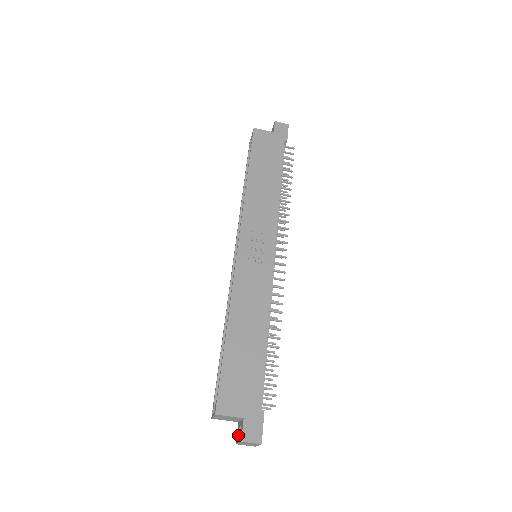
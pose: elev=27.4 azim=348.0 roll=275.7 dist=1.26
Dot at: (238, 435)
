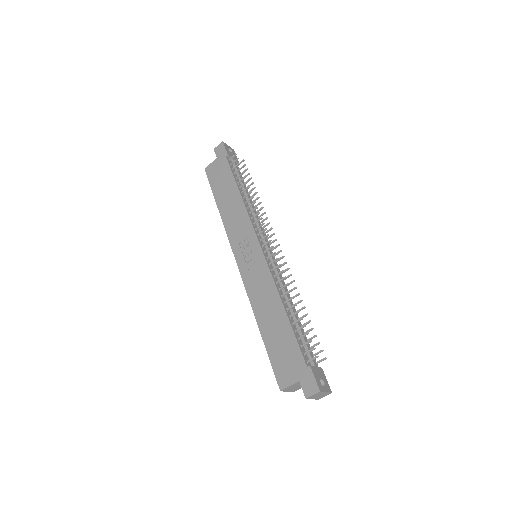
Dot at: occluded
